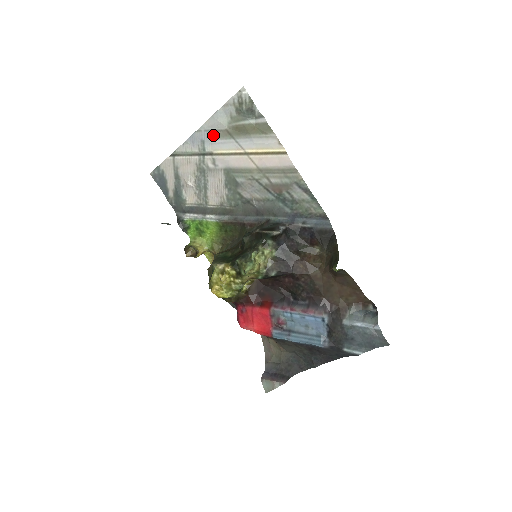
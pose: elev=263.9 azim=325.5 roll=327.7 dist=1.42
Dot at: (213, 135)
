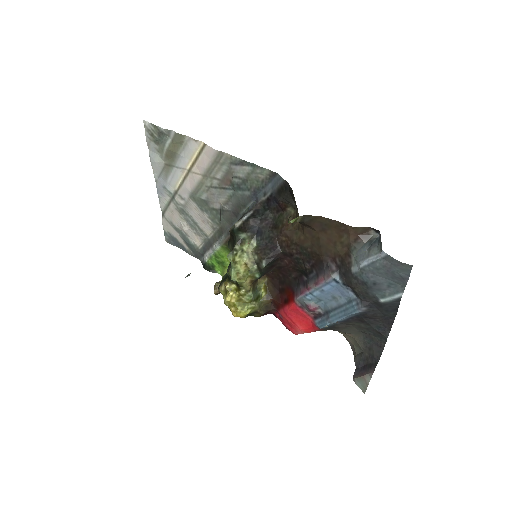
Dot at: (164, 176)
